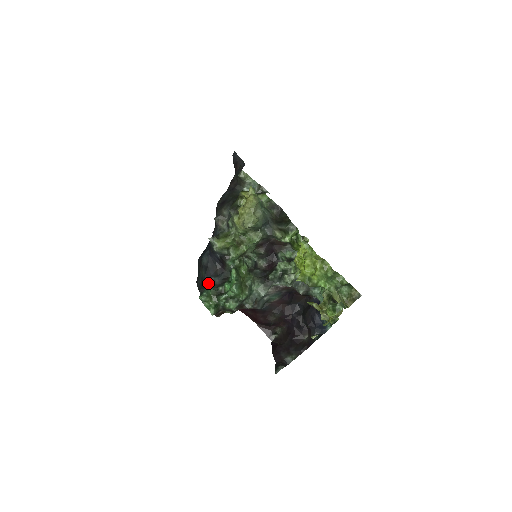
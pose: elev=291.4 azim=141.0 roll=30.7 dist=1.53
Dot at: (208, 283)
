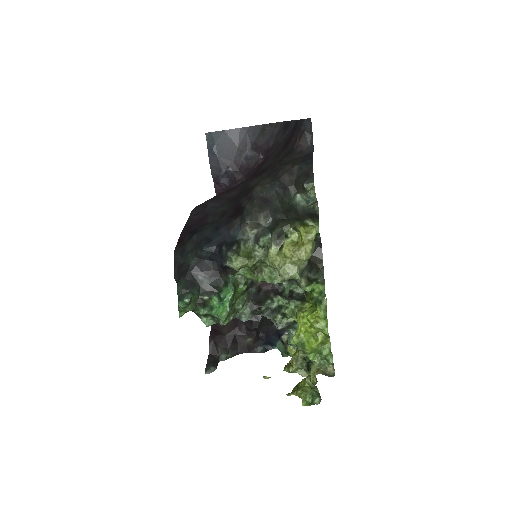
Dot at: (194, 281)
